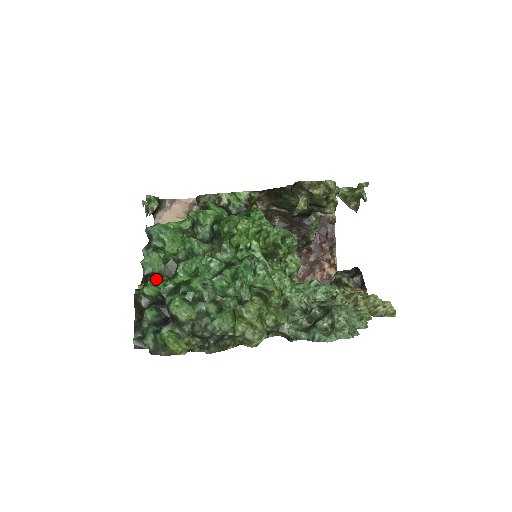
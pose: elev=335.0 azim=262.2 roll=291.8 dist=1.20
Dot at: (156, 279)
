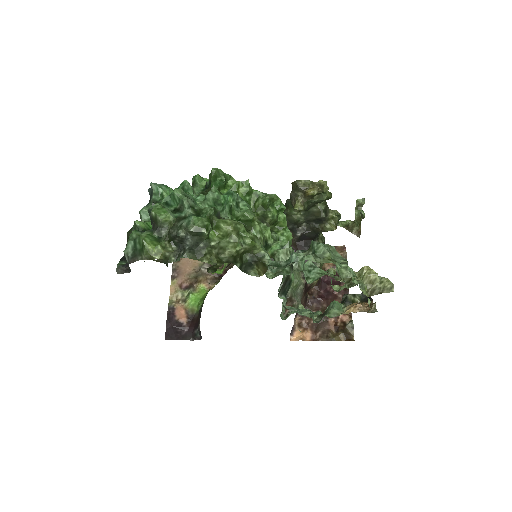
Dot at: (149, 221)
